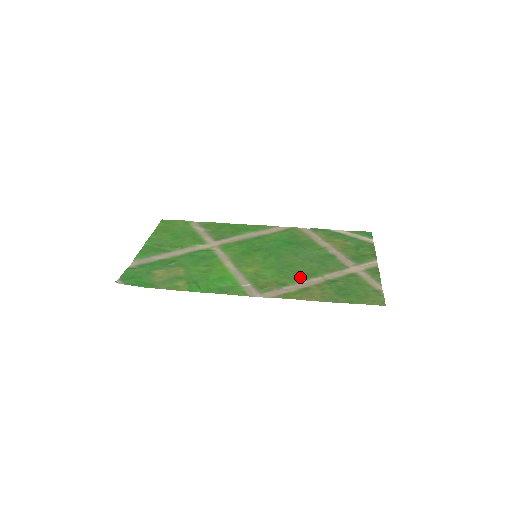
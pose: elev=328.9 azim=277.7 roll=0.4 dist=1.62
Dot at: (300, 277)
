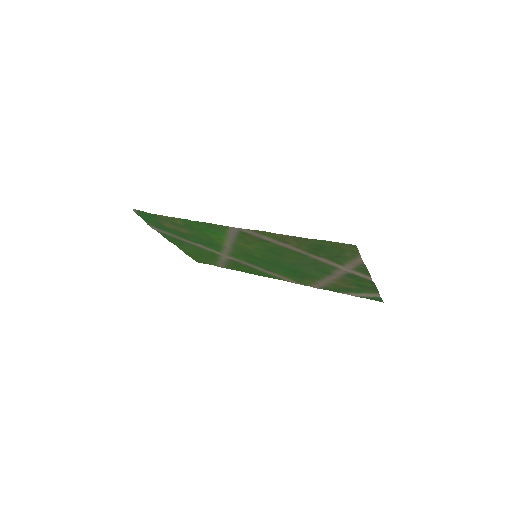
Dot at: (285, 249)
